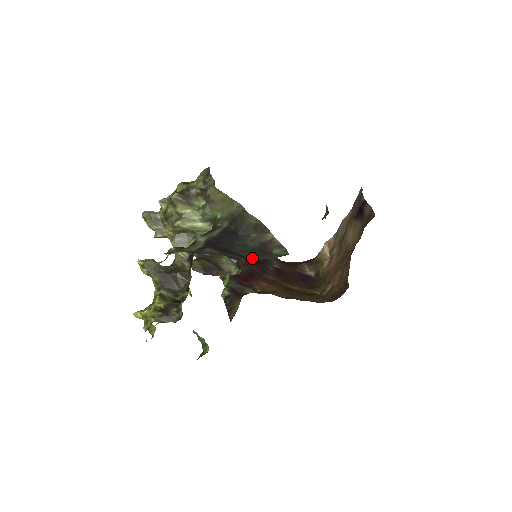
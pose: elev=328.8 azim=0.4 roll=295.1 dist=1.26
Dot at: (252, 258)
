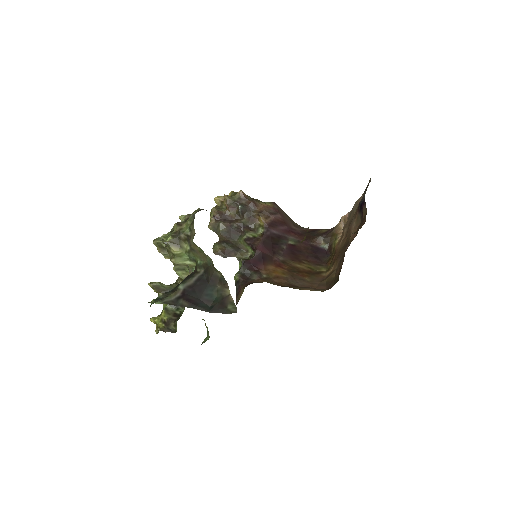
Dot at: (212, 311)
